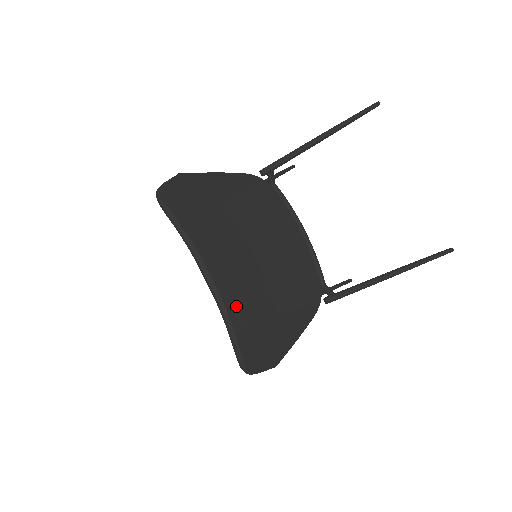
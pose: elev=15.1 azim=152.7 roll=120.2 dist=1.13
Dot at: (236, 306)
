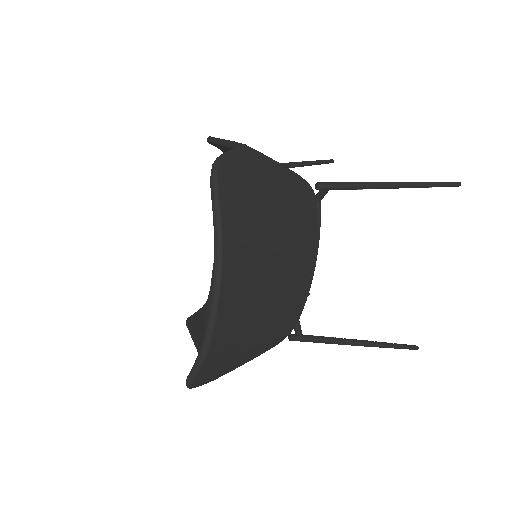
Dot at: (222, 334)
